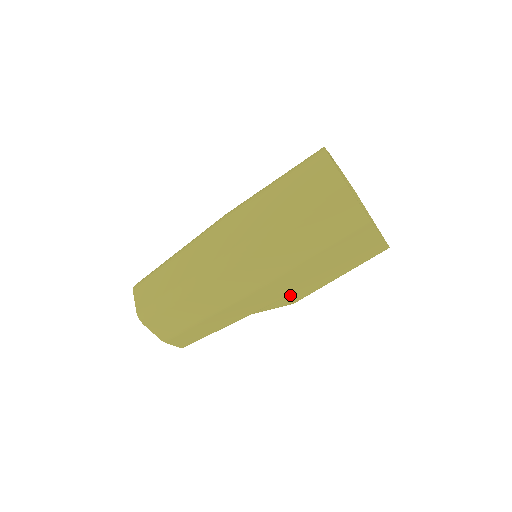
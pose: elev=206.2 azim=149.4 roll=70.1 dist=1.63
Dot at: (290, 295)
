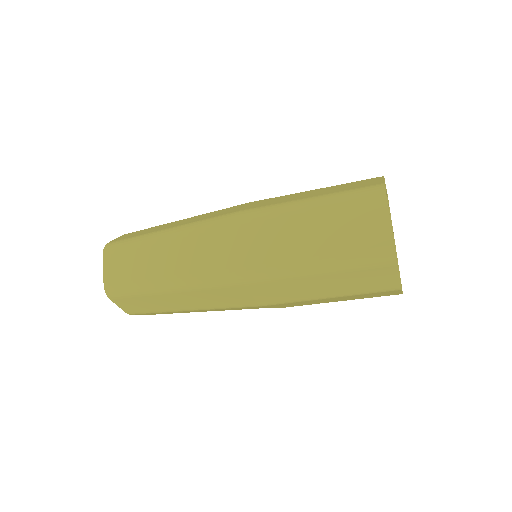
Dot at: occluded
